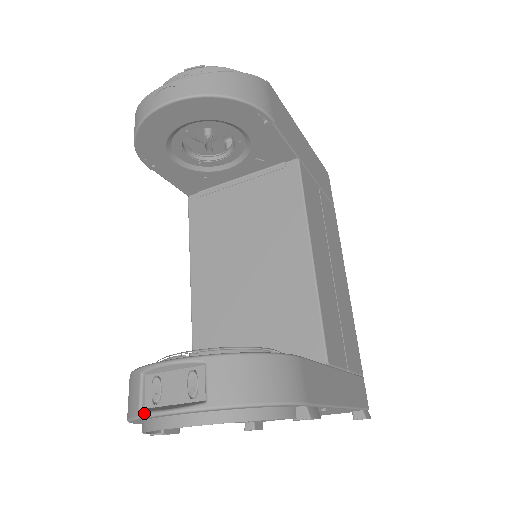
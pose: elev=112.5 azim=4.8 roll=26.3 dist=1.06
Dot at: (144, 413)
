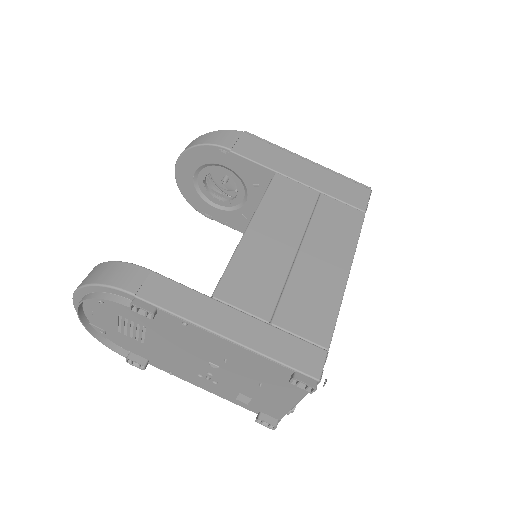
Dot at: occluded
